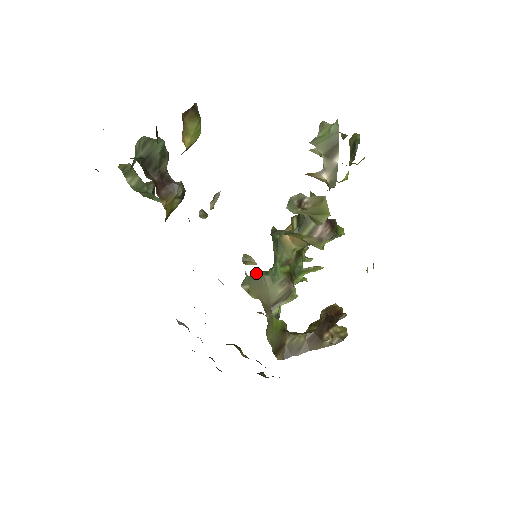
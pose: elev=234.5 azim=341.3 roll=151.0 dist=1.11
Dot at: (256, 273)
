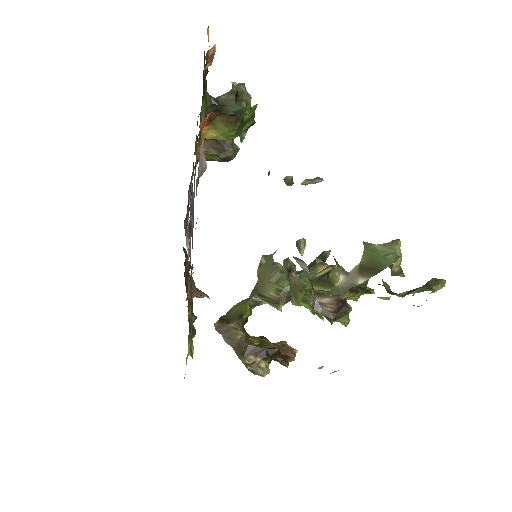
Dot at: occluded
